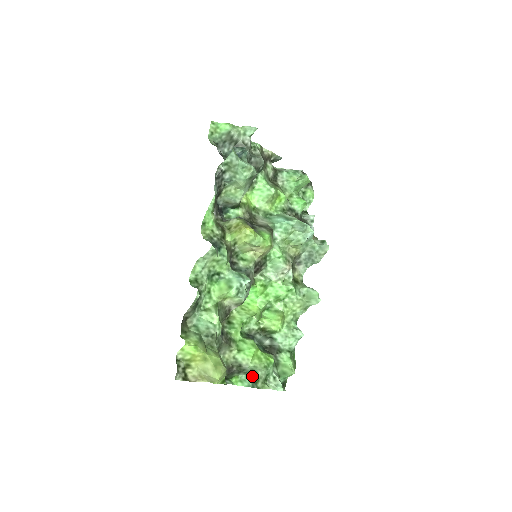
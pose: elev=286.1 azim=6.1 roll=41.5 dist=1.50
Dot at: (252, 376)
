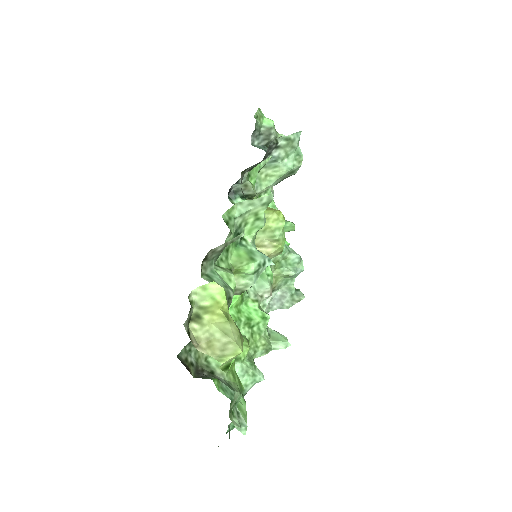
Dot at: (233, 390)
